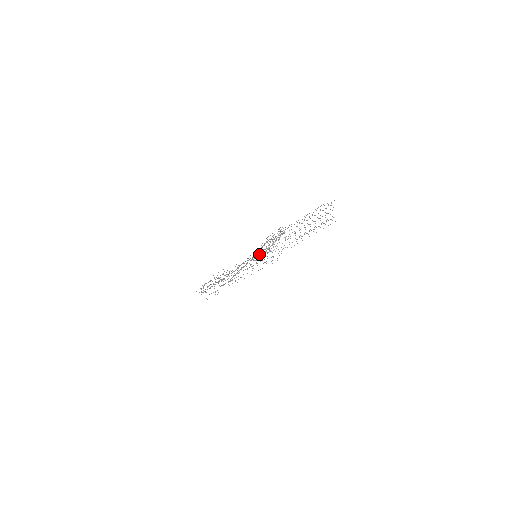
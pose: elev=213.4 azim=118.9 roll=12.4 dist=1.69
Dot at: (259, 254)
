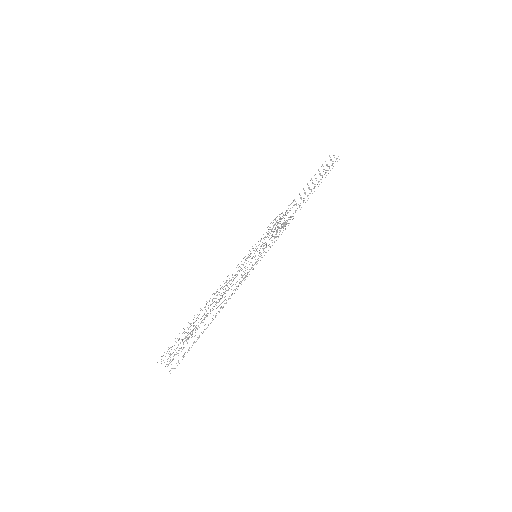
Dot at: (261, 245)
